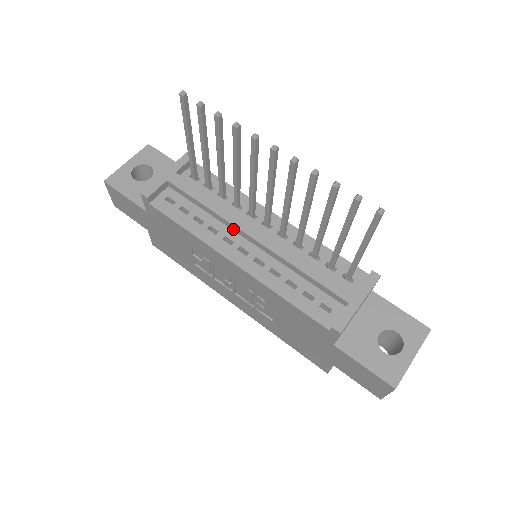
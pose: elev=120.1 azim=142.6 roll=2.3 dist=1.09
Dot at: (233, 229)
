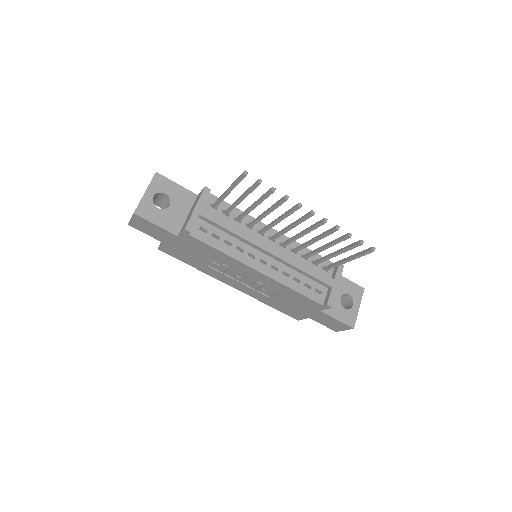
Dot at: (253, 246)
